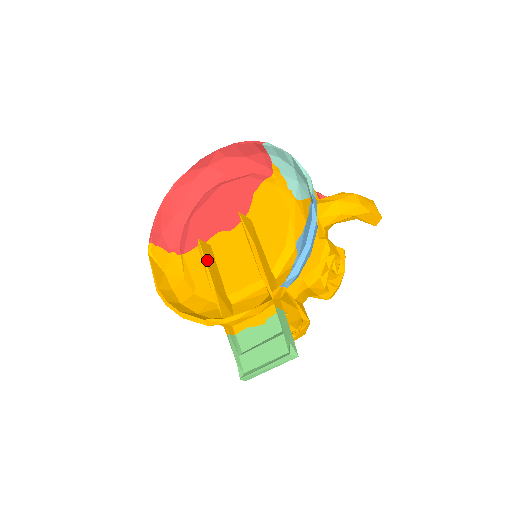
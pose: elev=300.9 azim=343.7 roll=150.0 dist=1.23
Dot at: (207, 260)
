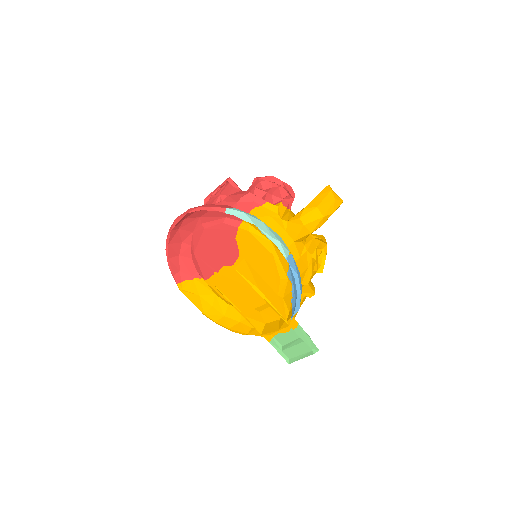
Dot at: (229, 297)
